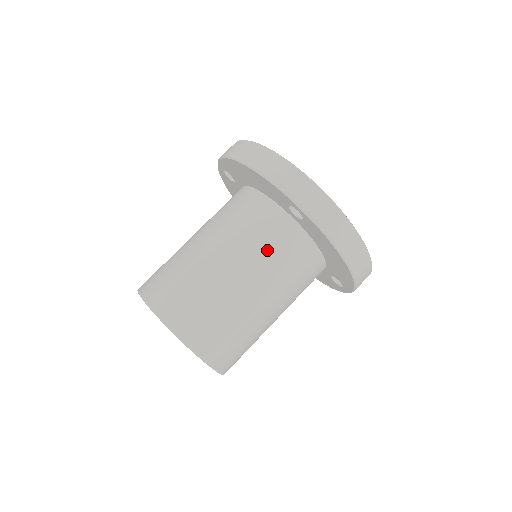
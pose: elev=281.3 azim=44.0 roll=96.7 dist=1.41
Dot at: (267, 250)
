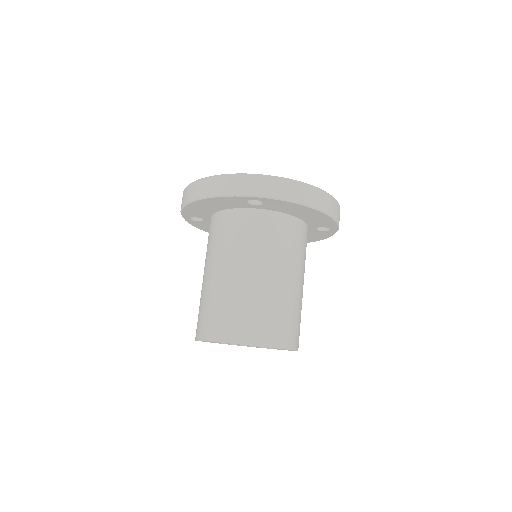
Dot at: (257, 242)
